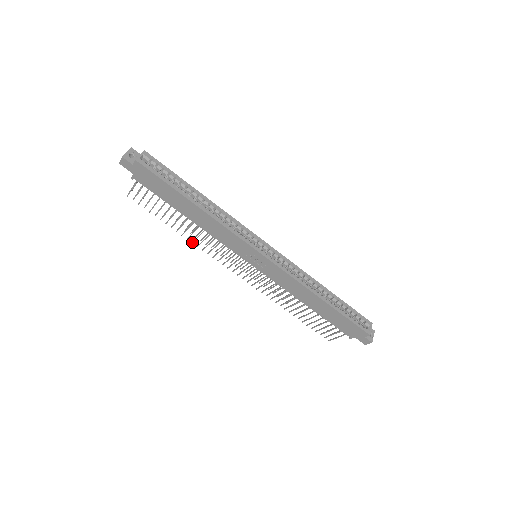
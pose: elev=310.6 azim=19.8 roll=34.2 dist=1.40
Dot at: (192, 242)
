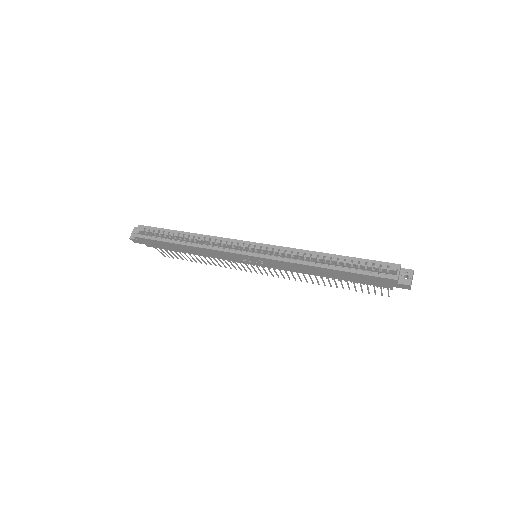
Dot at: occluded
